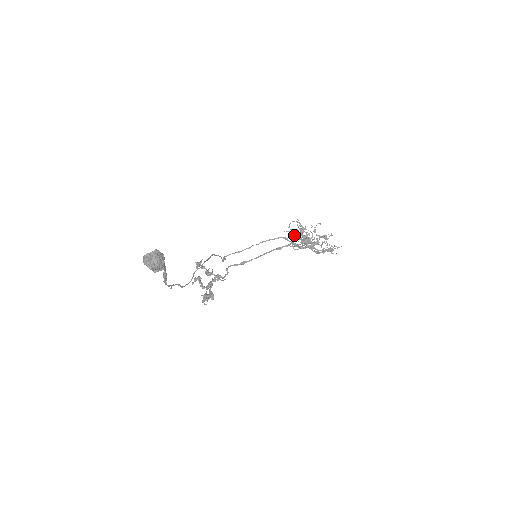
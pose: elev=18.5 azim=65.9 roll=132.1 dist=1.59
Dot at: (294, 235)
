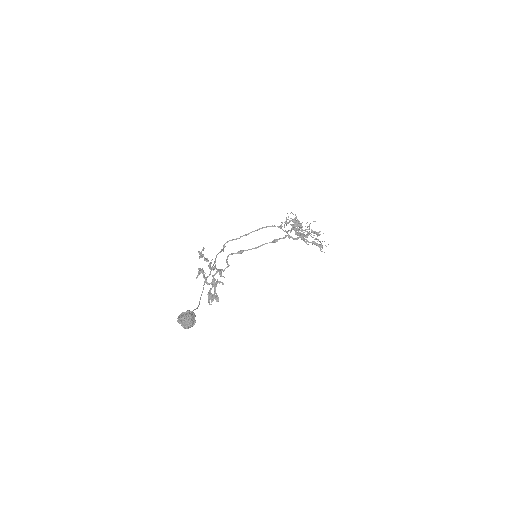
Dot at: occluded
